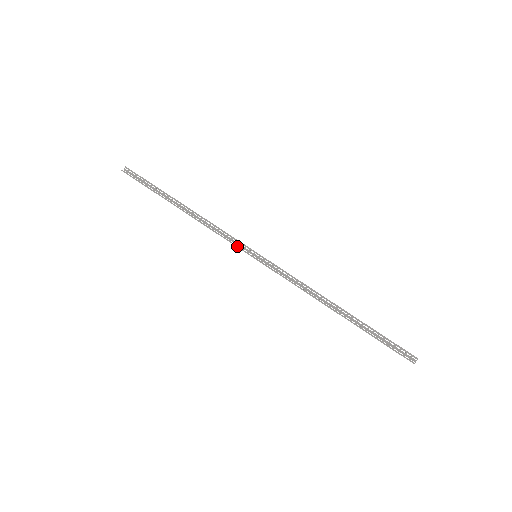
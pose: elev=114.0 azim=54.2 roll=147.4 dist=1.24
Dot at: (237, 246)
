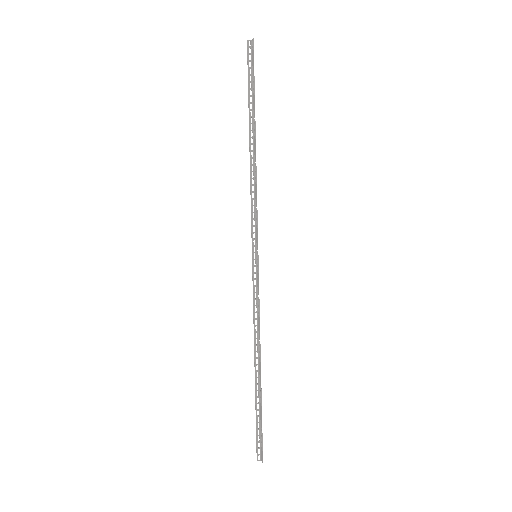
Dot at: (252, 230)
